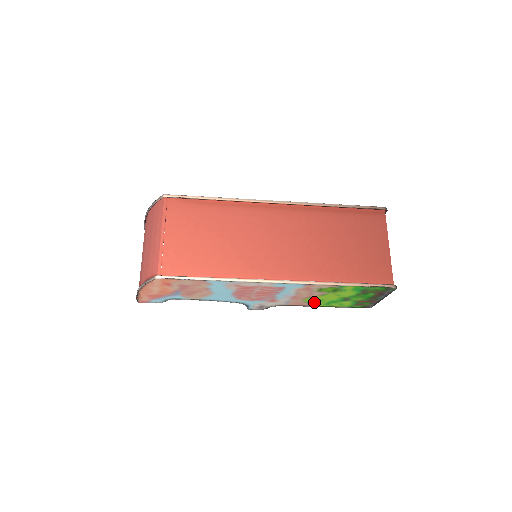
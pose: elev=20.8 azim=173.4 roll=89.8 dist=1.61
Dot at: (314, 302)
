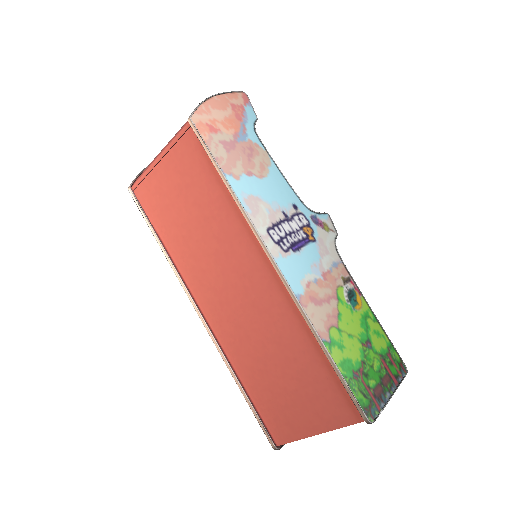
Dot at: occluded
